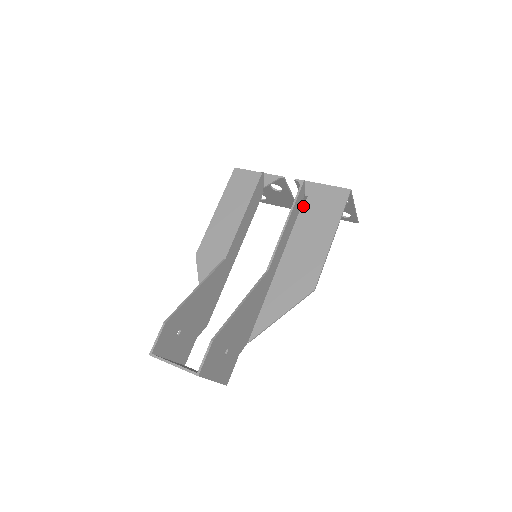
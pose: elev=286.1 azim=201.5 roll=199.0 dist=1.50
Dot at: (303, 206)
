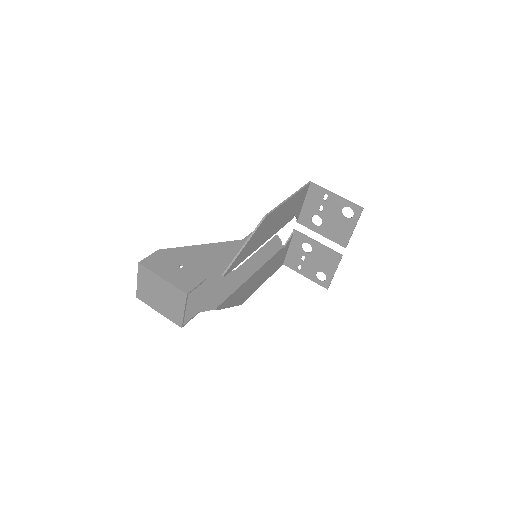
Dot at: (290, 217)
